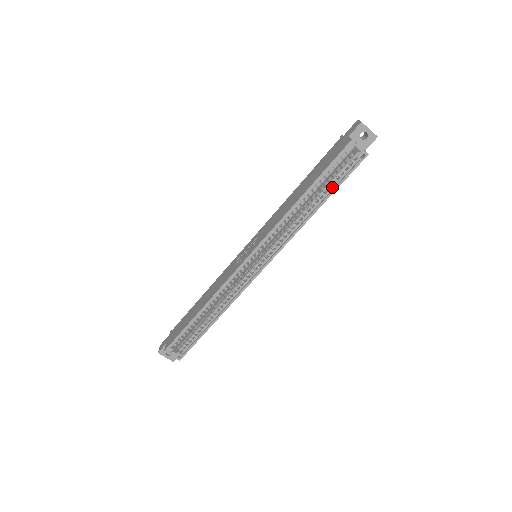
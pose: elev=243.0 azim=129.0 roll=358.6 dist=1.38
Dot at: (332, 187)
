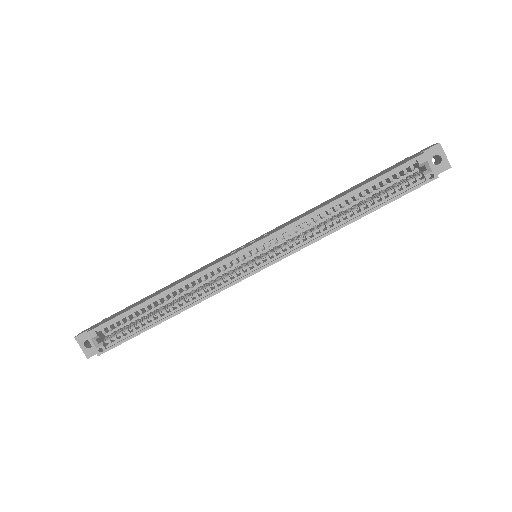
Dot at: (382, 200)
